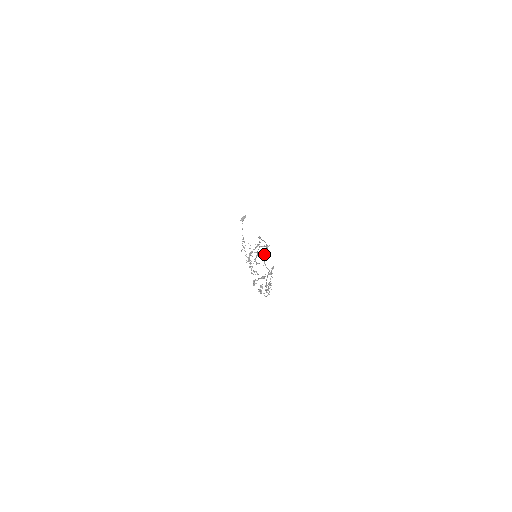
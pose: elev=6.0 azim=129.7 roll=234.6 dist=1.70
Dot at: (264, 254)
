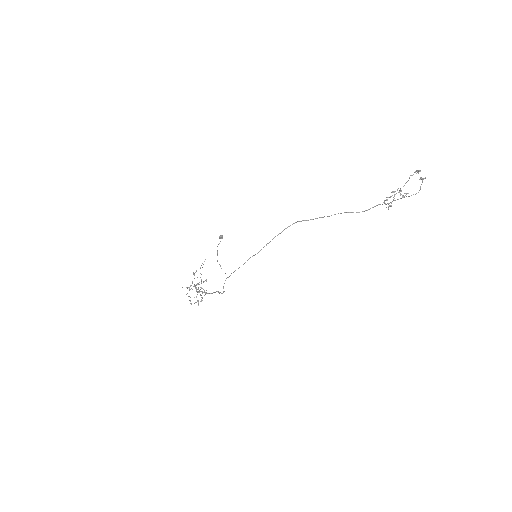
Dot at: occluded
